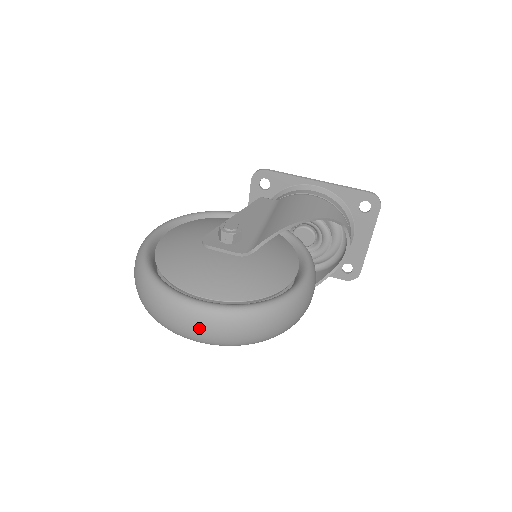
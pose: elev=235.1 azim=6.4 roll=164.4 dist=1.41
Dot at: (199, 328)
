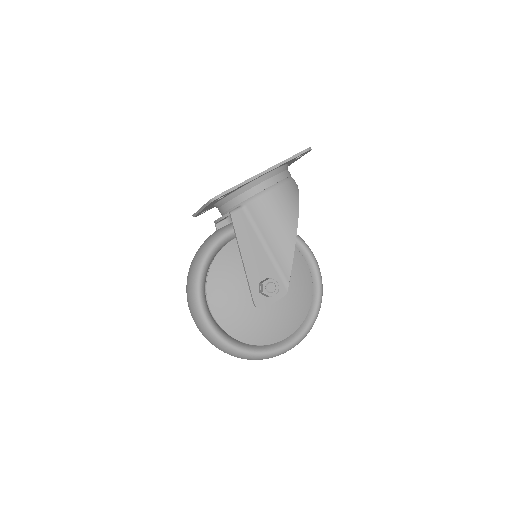
Dot at: occluded
